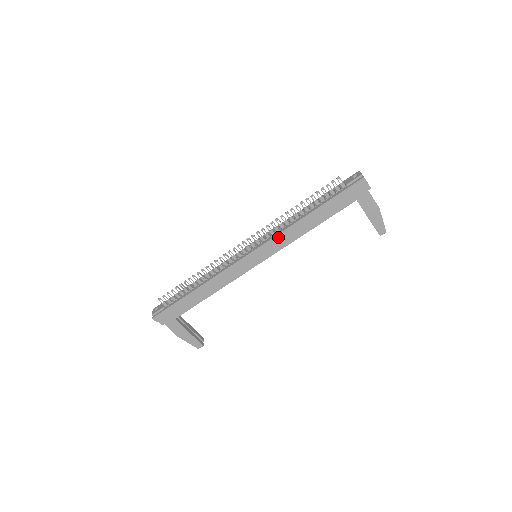
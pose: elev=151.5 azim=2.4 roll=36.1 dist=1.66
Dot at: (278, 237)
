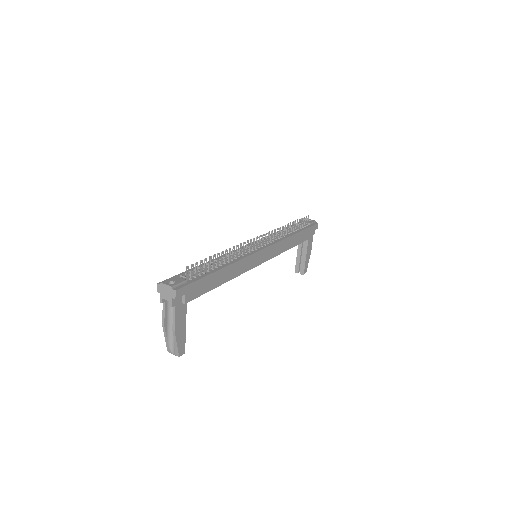
Dot at: (280, 243)
